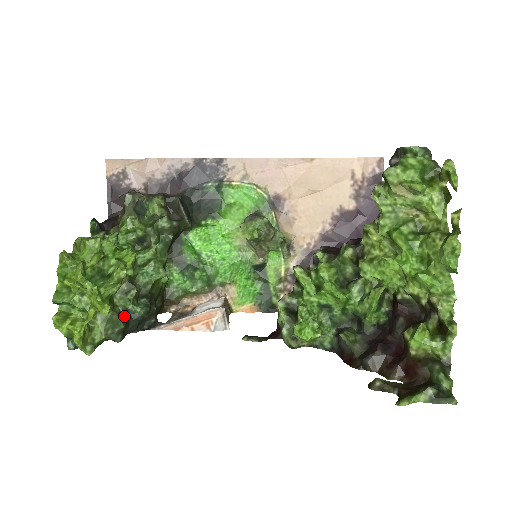
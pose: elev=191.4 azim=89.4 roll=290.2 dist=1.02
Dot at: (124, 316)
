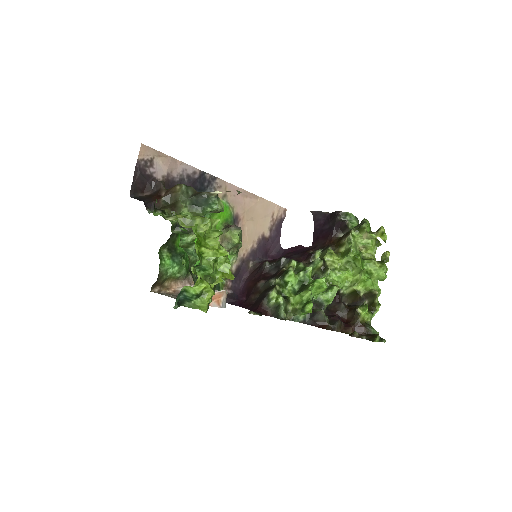
Dot at: occluded
